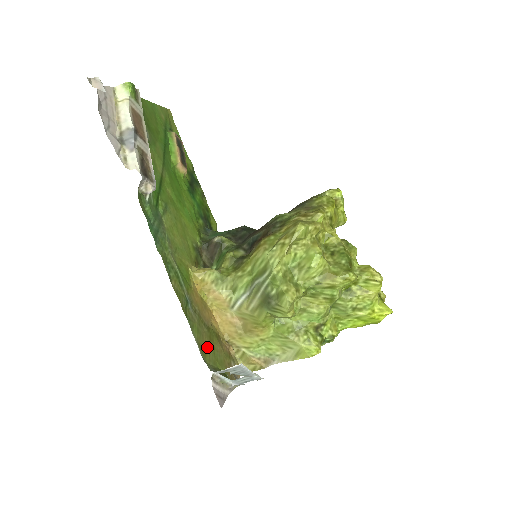
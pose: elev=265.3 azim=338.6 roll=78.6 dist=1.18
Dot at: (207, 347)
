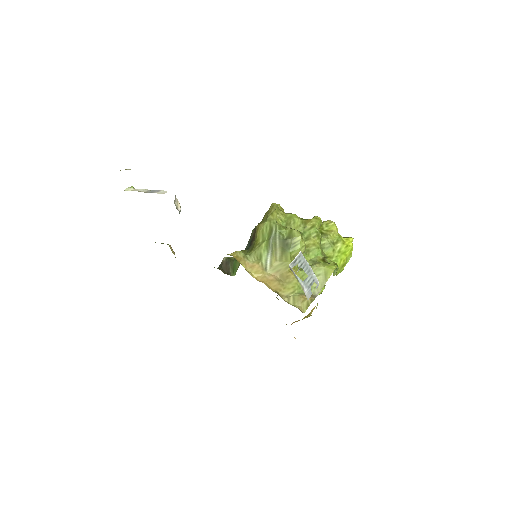
Dot at: occluded
